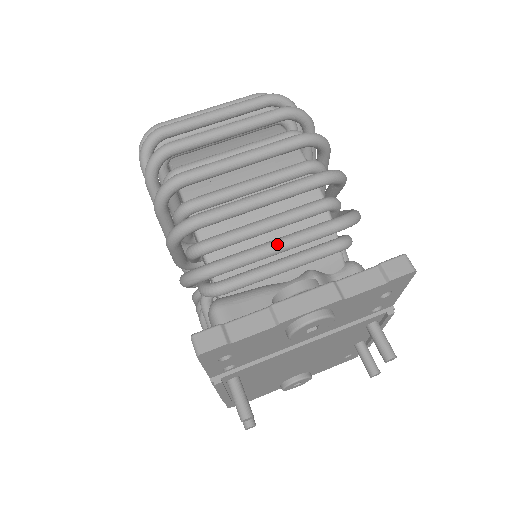
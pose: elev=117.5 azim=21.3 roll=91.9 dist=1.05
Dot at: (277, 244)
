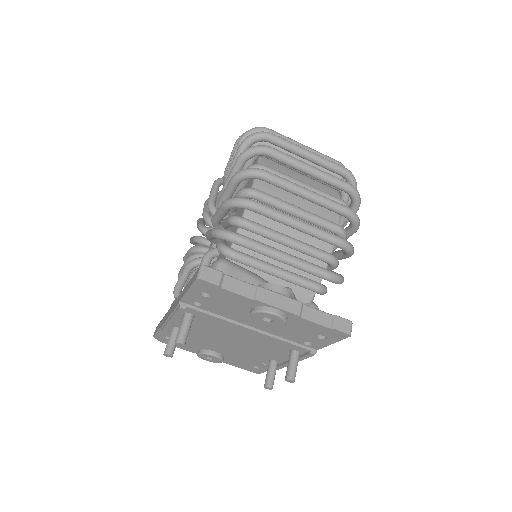
Dot at: (287, 257)
